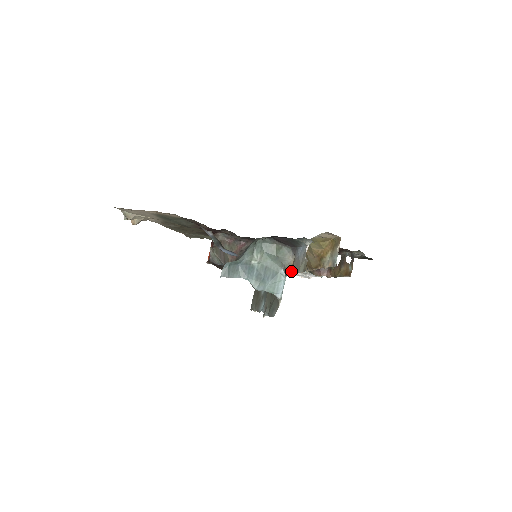
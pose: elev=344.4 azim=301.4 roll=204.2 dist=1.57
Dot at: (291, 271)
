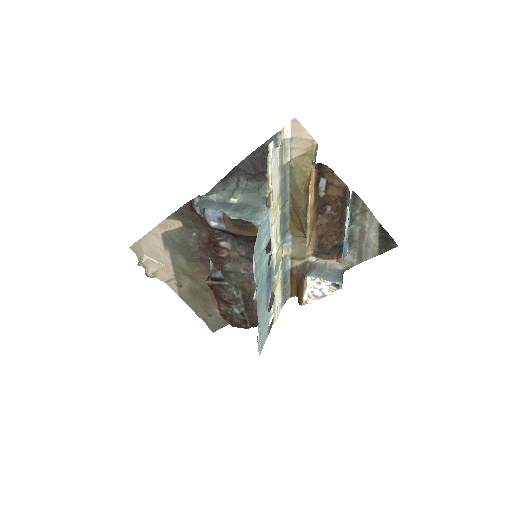
Dot at: (267, 186)
